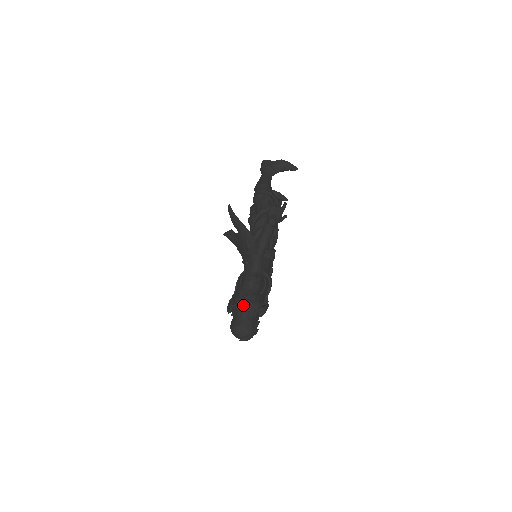
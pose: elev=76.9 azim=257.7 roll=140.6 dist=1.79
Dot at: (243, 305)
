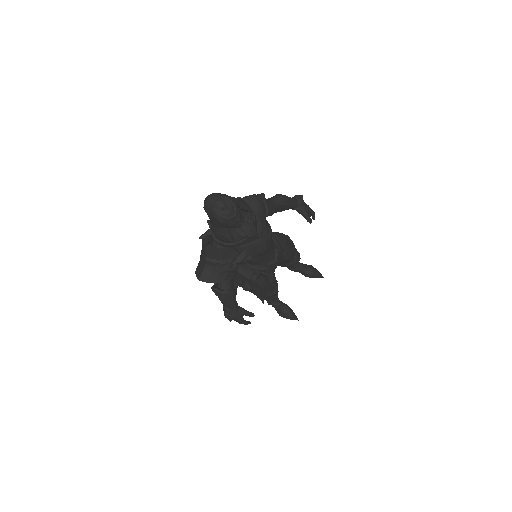
Dot at: occluded
